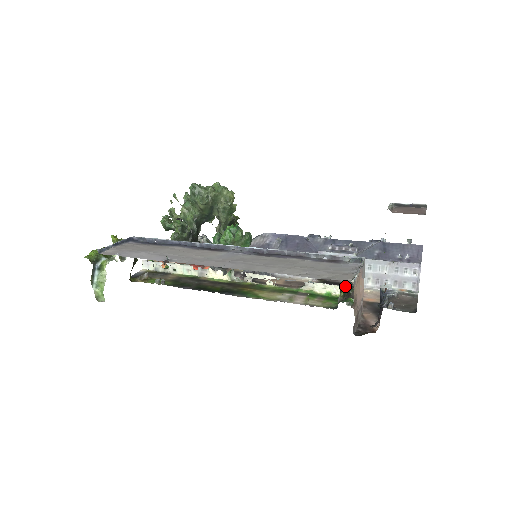
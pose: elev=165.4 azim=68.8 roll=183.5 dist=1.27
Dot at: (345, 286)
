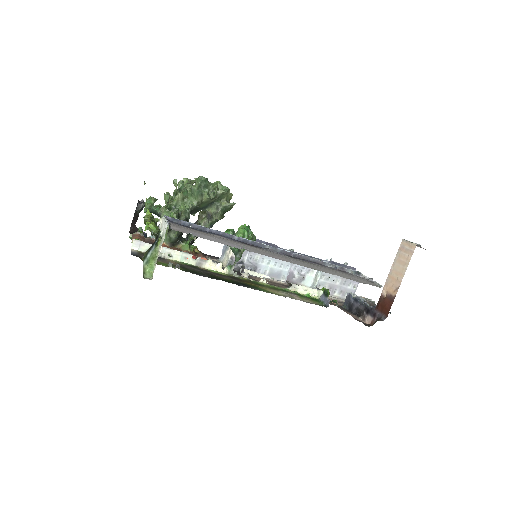
Dot at: (327, 291)
